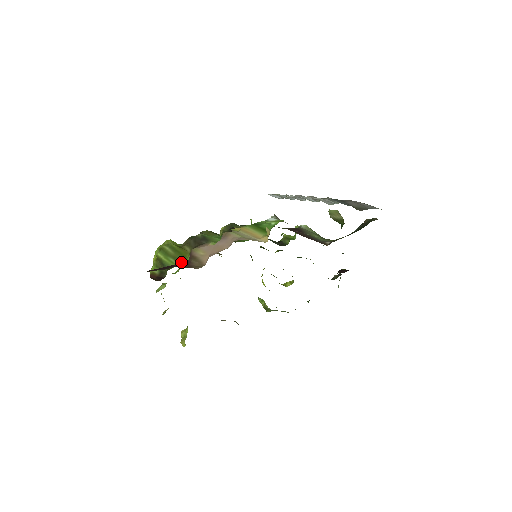
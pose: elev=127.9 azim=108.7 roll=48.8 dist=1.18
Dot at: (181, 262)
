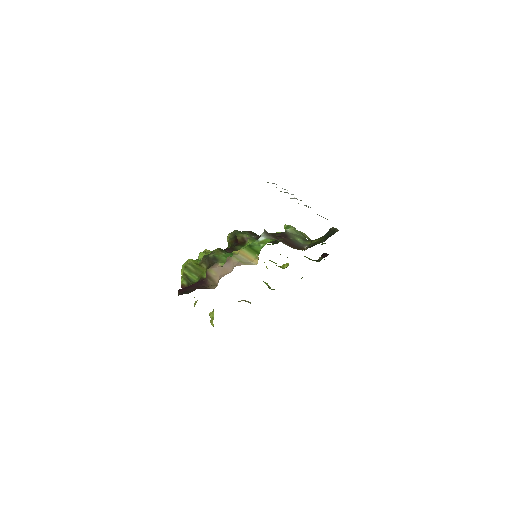
Dot at: (201, 277)
